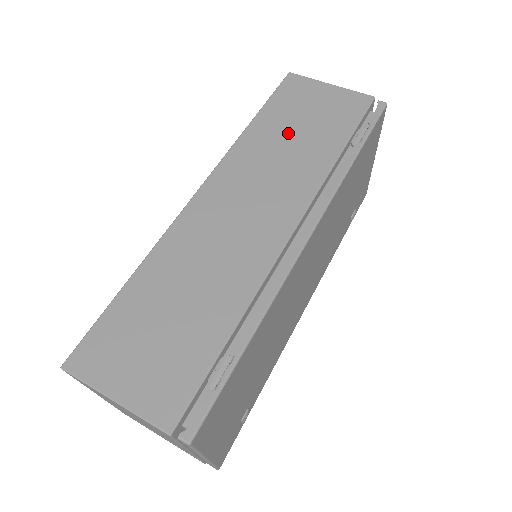
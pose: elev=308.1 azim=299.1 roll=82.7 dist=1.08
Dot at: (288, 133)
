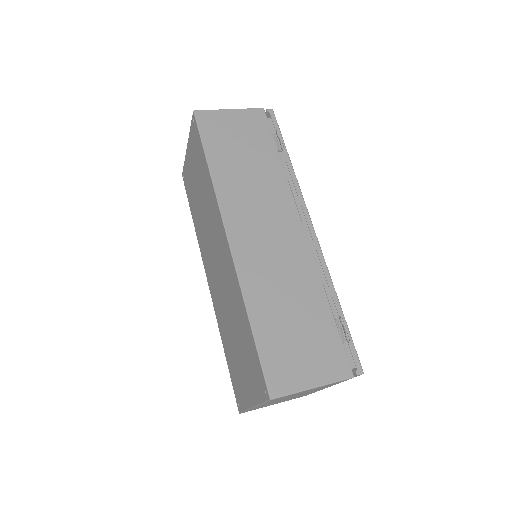
Dot at: (240, 162)
